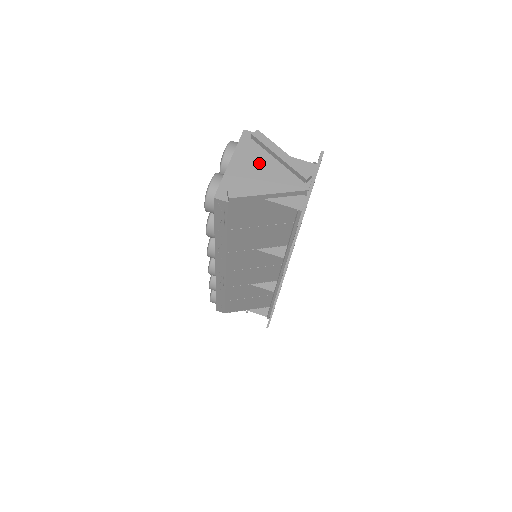
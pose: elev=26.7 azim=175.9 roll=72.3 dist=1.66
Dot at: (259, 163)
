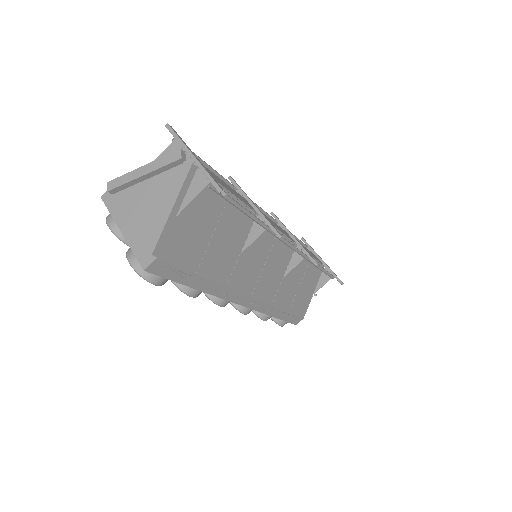
Dot at: (139, 201)
